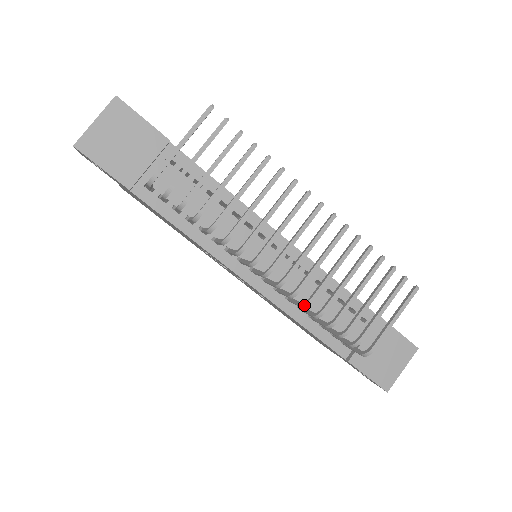
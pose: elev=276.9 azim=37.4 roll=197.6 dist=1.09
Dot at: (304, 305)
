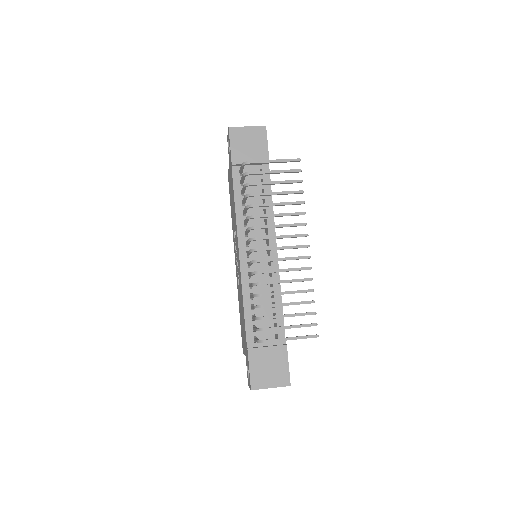
Dot at: (255, 283)
